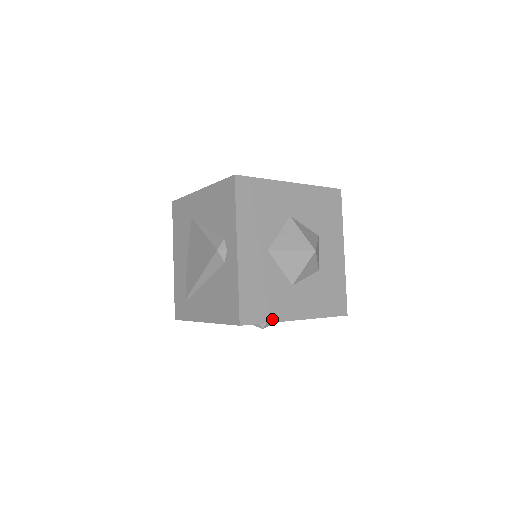
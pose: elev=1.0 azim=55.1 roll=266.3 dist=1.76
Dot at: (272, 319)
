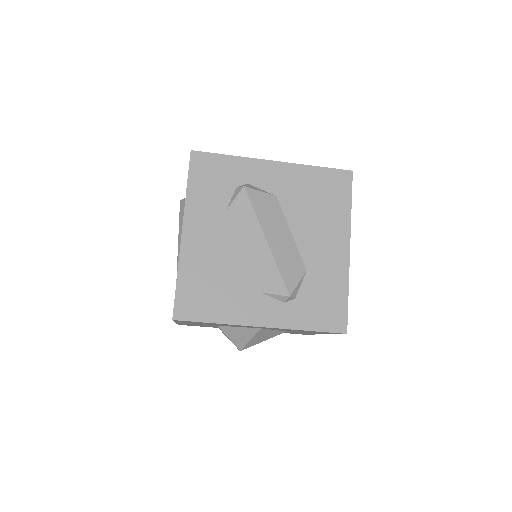
Dot at: (235, 158)
